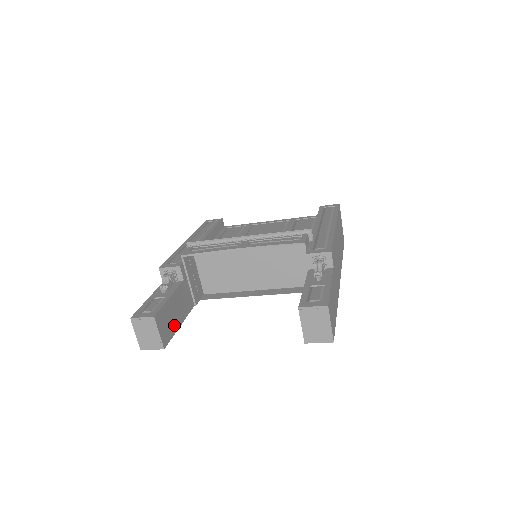
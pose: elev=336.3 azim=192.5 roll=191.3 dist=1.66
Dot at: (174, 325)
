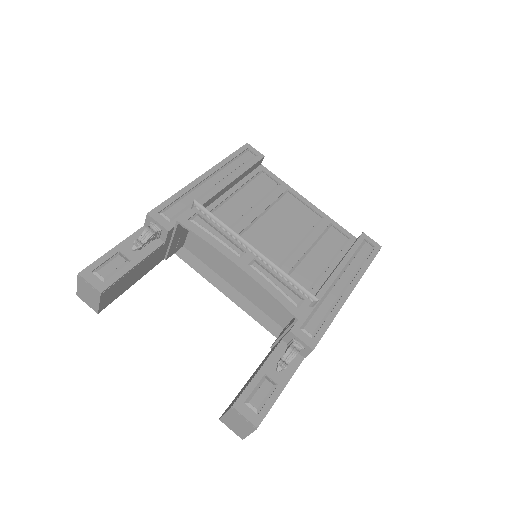
Dot at: (125, 288)
